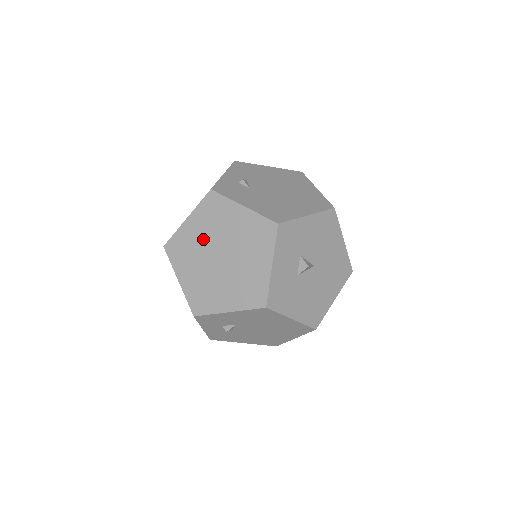
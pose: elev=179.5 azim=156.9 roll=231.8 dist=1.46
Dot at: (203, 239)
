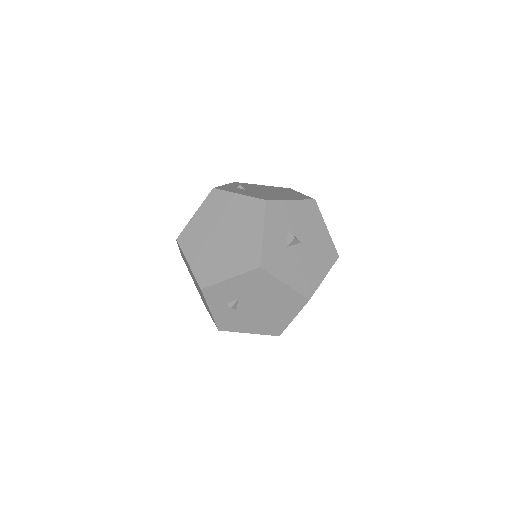
Dot at: (208, 226)
